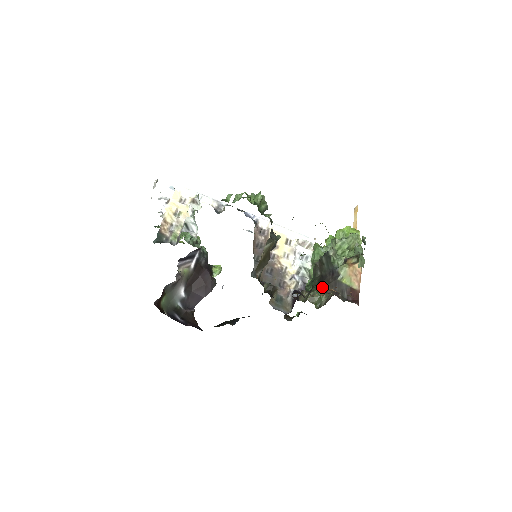
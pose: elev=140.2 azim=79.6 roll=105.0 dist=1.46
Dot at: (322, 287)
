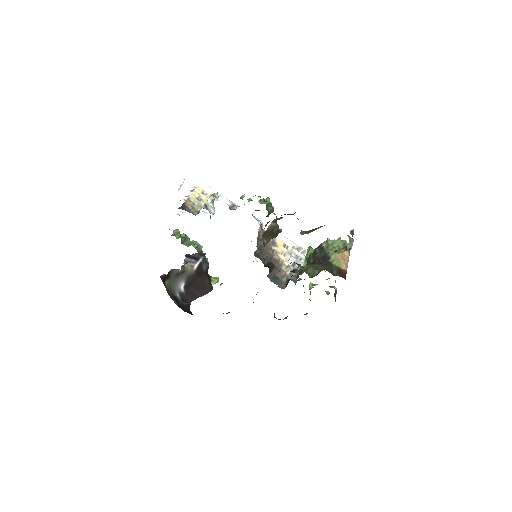
Dot at: occluded
